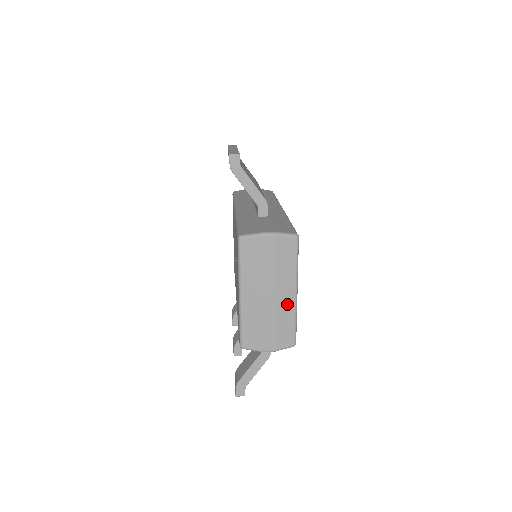
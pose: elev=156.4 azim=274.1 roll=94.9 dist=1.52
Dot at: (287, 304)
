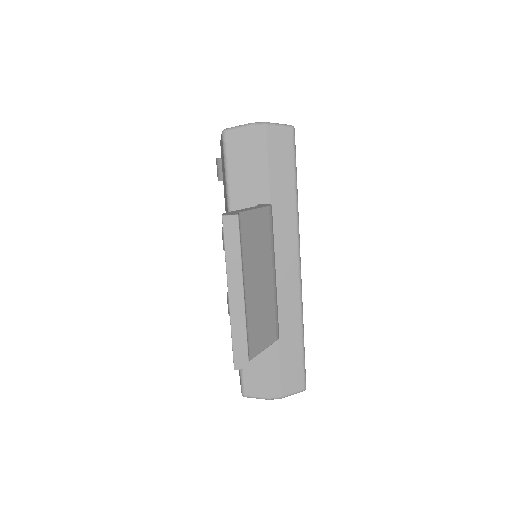
Dot at: occluded
